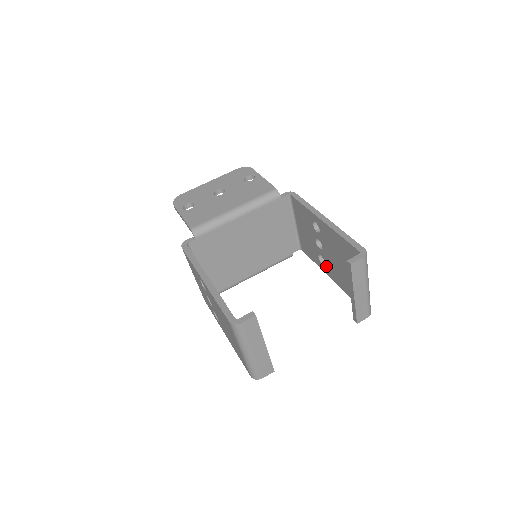
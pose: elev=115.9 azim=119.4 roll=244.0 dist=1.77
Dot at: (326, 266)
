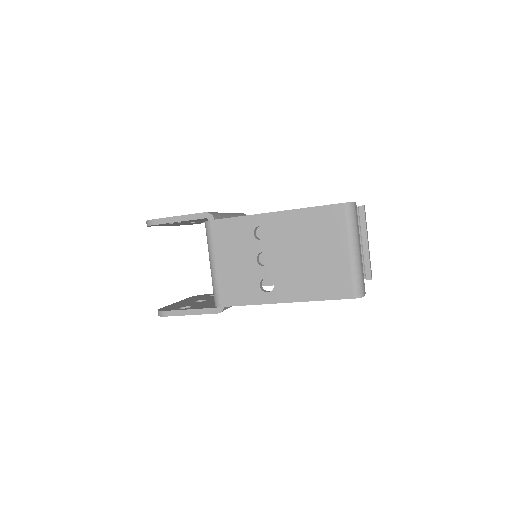
Dot at: occluded
